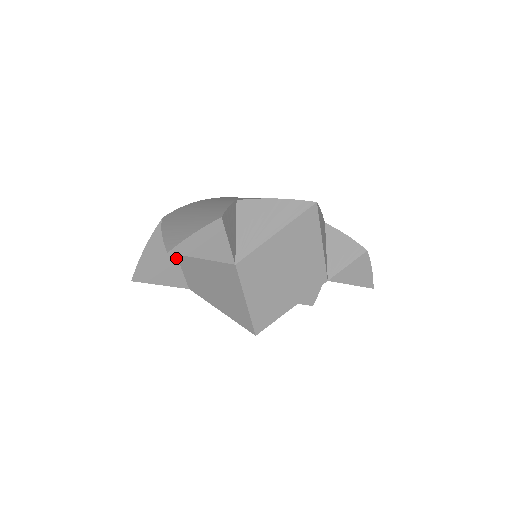
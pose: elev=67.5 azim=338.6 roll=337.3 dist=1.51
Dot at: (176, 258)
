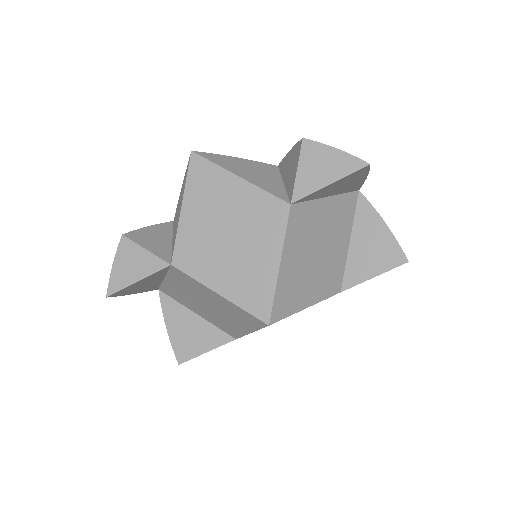
Dot at: (198, 316)
